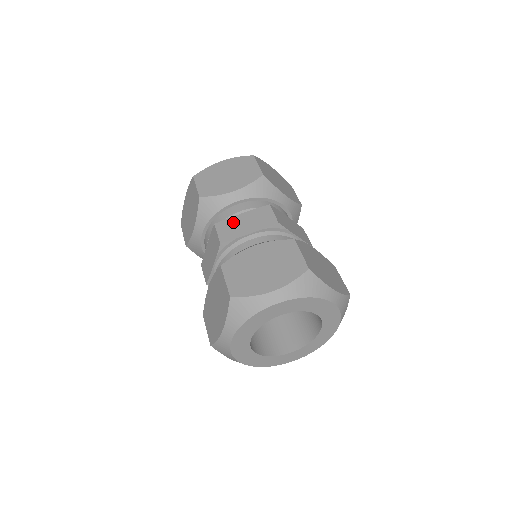
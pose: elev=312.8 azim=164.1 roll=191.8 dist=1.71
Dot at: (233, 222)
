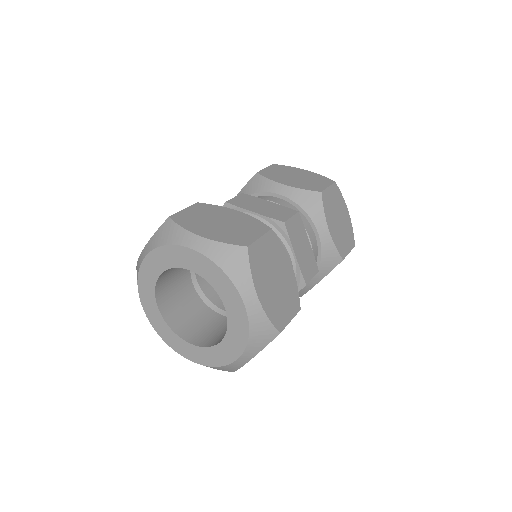
Dot at: occluded
